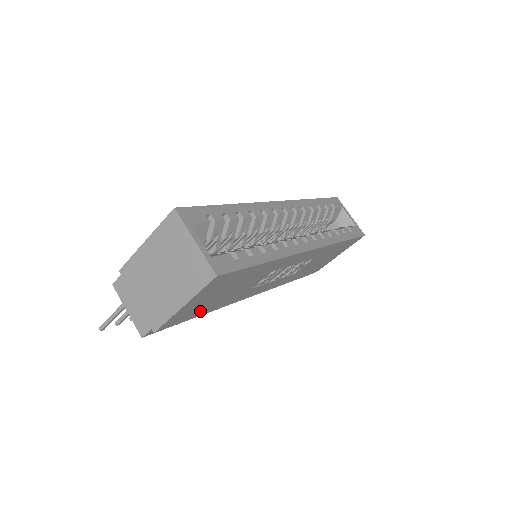
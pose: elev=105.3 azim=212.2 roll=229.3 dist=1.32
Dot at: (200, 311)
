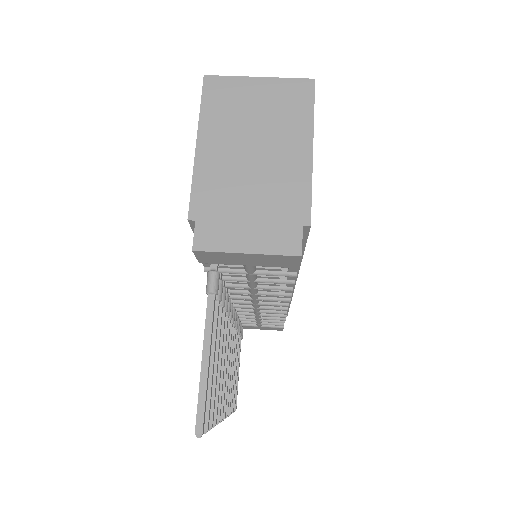
Dot at: occluded
